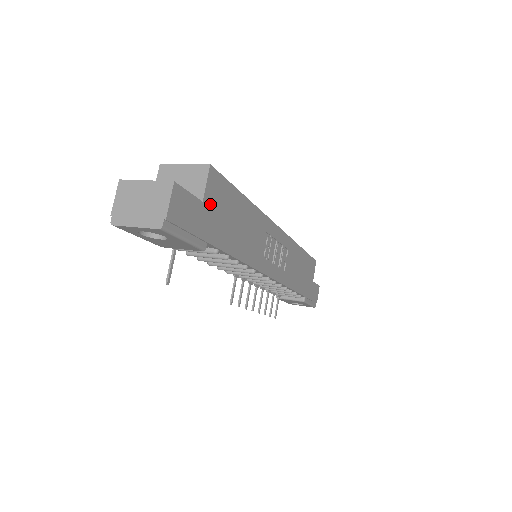
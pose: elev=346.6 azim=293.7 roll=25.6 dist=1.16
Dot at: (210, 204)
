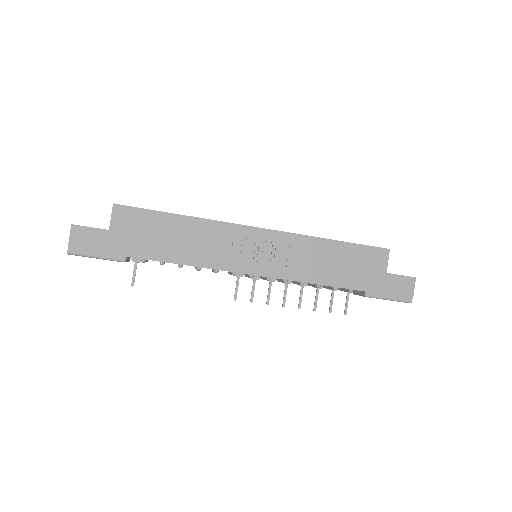
Dot at: (120, 230)
